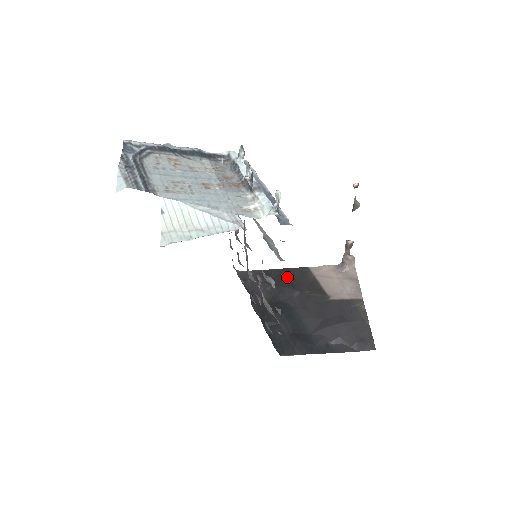
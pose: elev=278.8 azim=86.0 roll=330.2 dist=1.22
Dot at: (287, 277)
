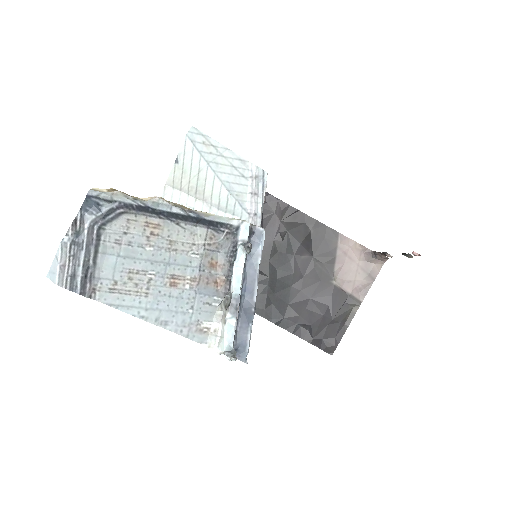
Dot at: (310, 231)
